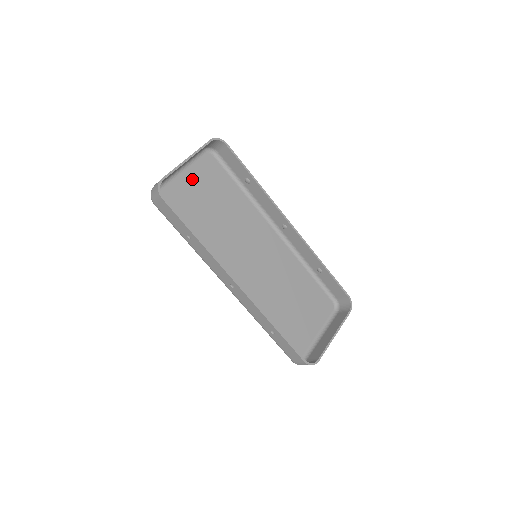
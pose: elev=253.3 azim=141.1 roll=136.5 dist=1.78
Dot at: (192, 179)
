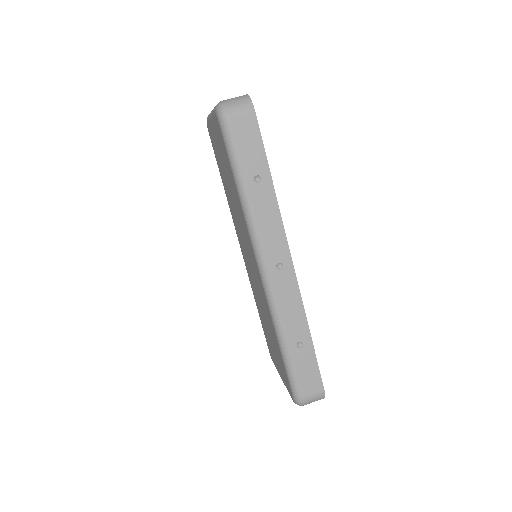
Dot at: occluded
